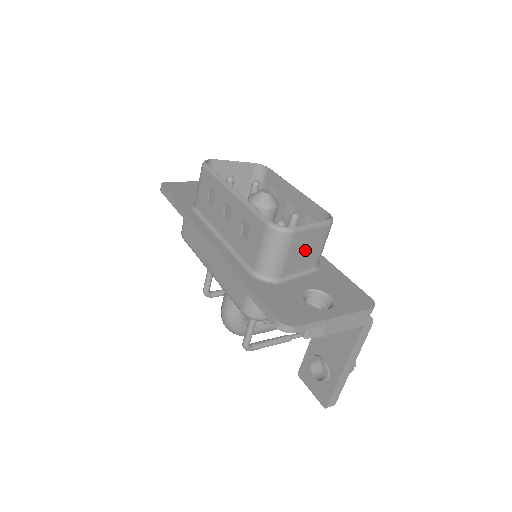
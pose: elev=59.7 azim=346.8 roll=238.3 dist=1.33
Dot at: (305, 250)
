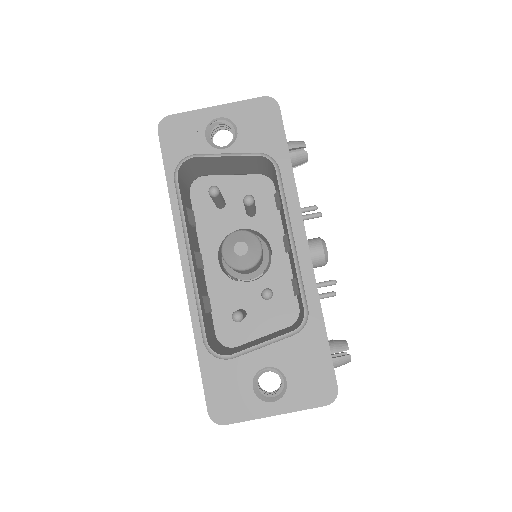
Dot at: occluded
